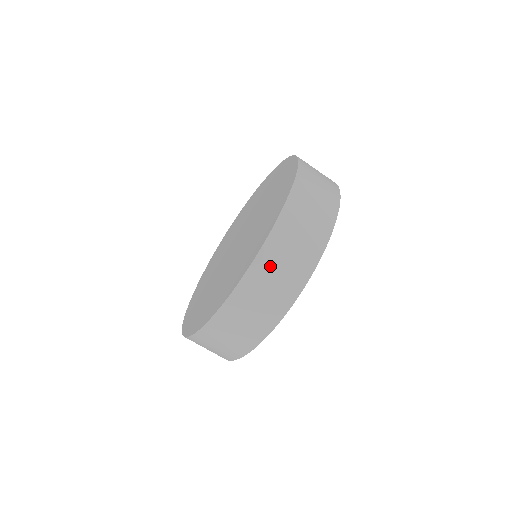
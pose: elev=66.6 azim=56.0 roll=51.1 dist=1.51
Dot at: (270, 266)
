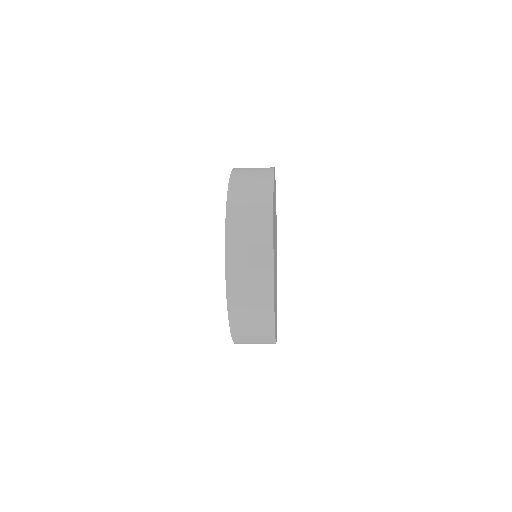
Dot at: occluded
